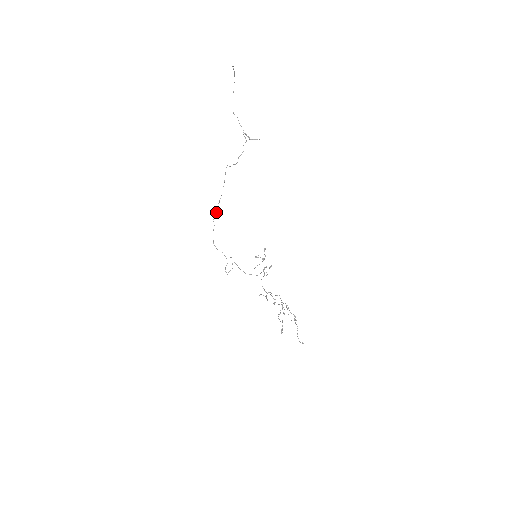
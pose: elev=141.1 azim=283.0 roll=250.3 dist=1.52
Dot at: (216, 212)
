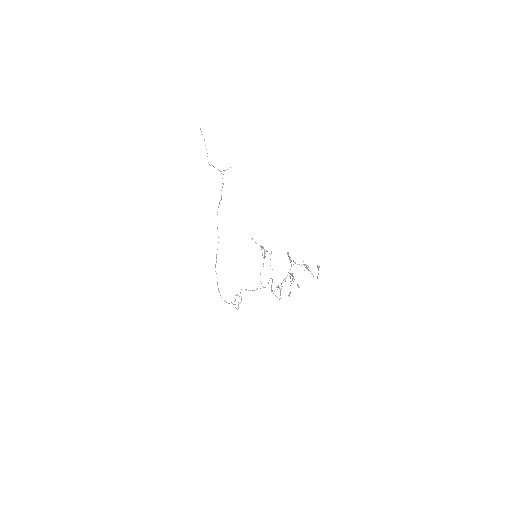
Dot at: (216, 262)
